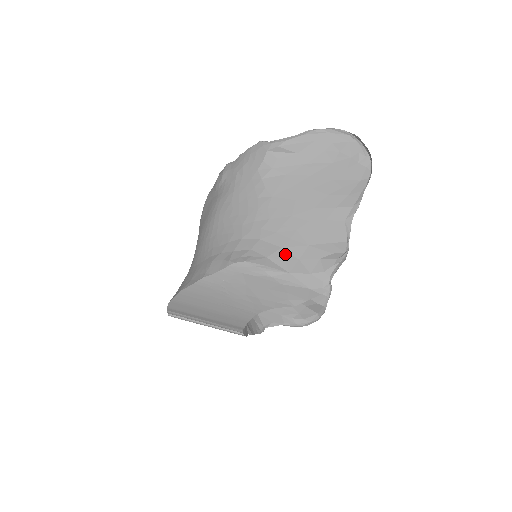
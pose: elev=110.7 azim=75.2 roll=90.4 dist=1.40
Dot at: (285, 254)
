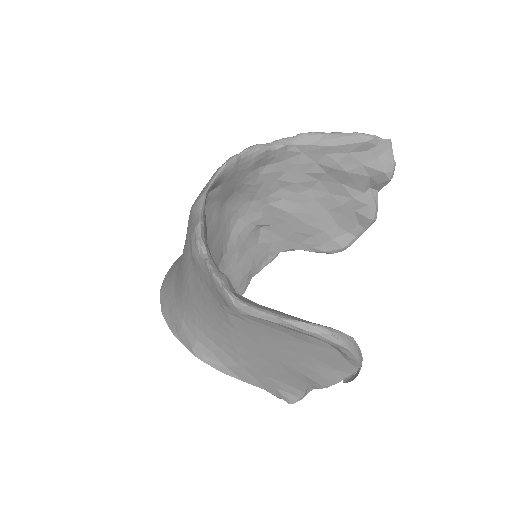
Dot at: (243, 371)
